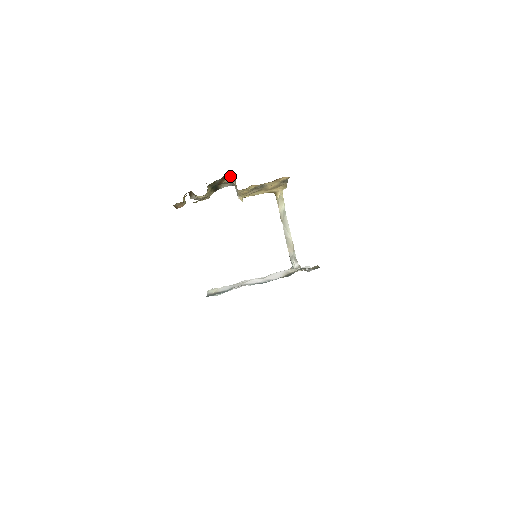
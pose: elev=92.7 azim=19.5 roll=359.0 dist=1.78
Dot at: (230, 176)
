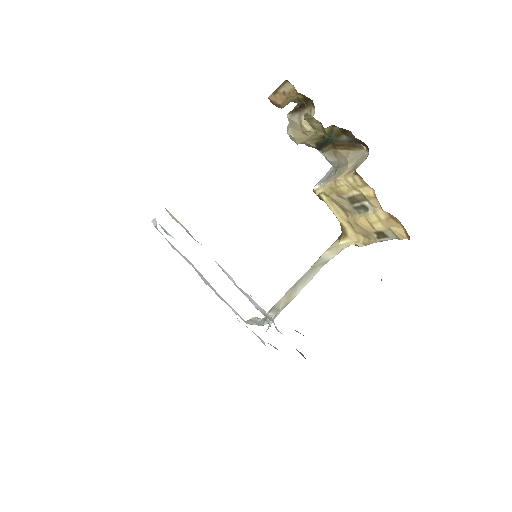
Dot at: (358, 153)
